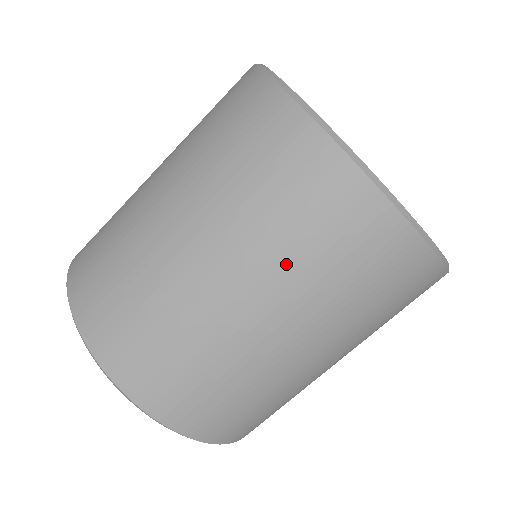
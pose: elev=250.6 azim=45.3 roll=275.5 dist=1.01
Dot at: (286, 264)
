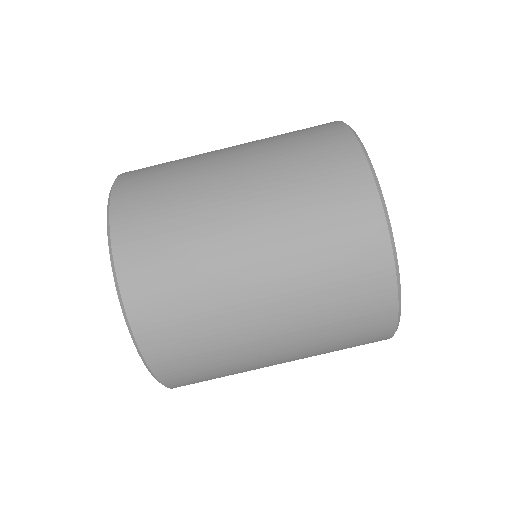
Dot at: (279, 170)
